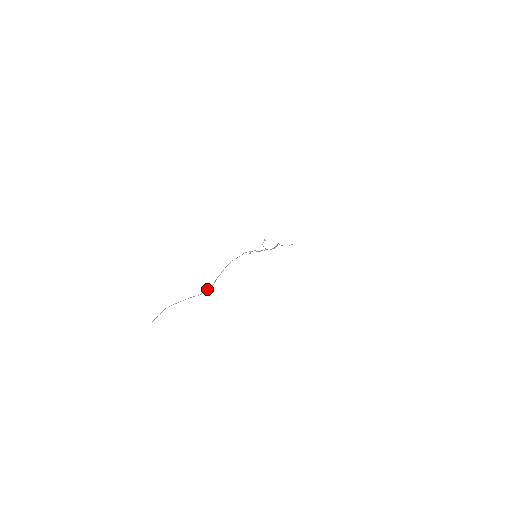
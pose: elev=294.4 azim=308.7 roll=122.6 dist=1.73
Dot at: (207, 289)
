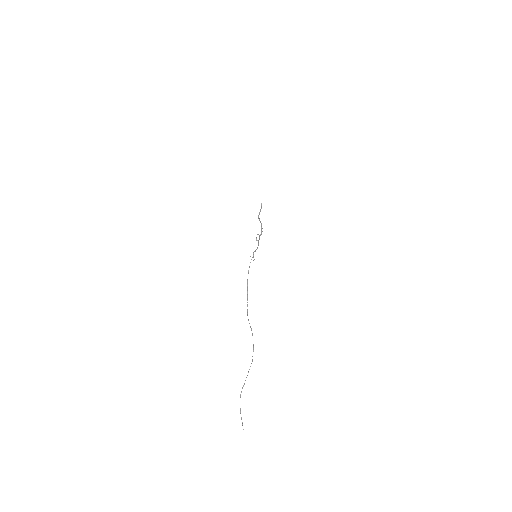
Dot at: occluded
